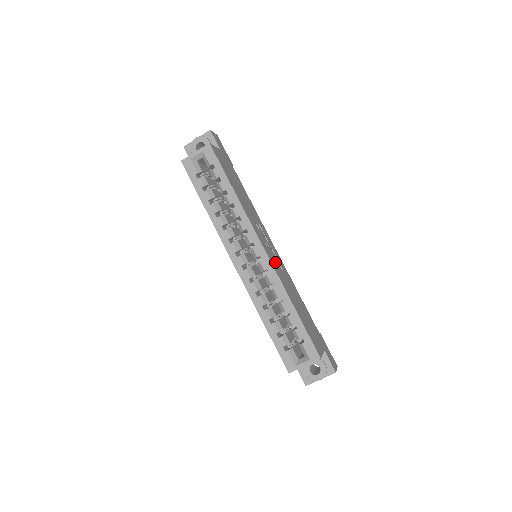
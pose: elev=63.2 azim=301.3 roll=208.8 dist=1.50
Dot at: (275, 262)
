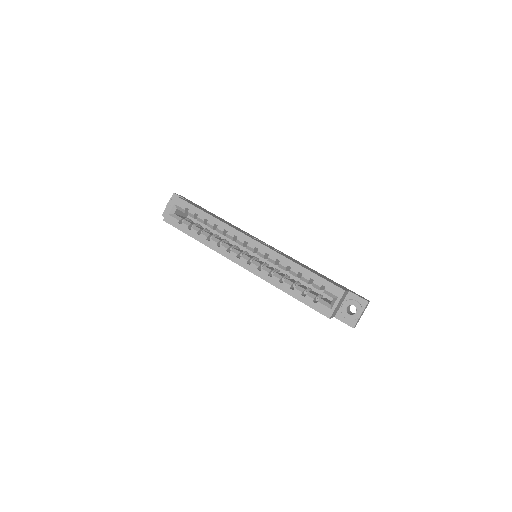
Dot at: occluded
